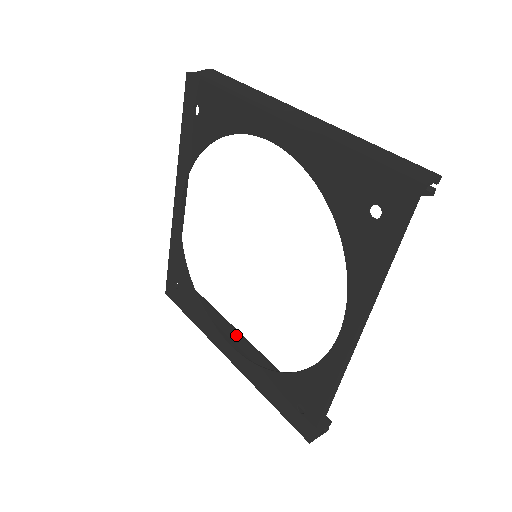
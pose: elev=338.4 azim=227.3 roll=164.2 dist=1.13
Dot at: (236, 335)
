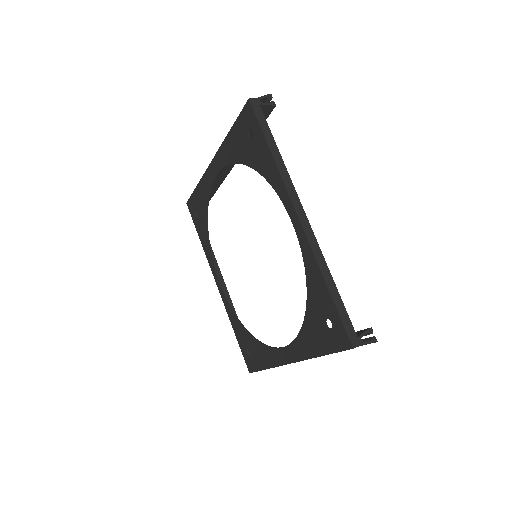
Dot at: occluded
